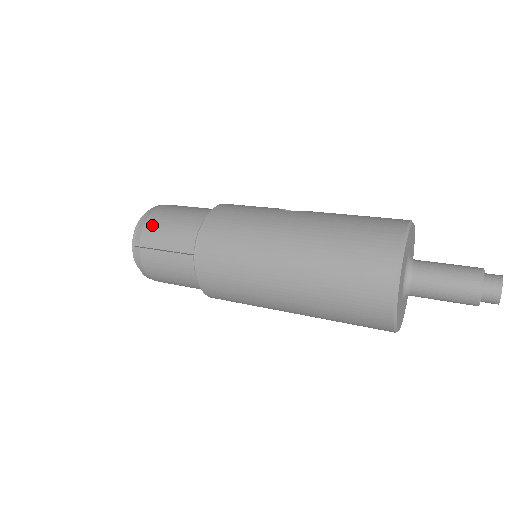
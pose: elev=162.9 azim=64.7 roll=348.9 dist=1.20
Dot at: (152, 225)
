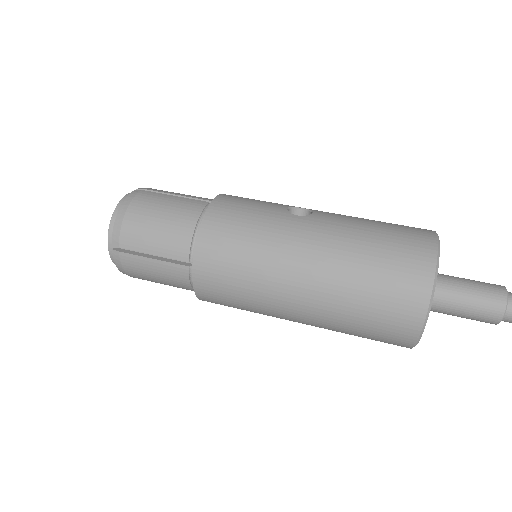
Dot at: (132, 226)
